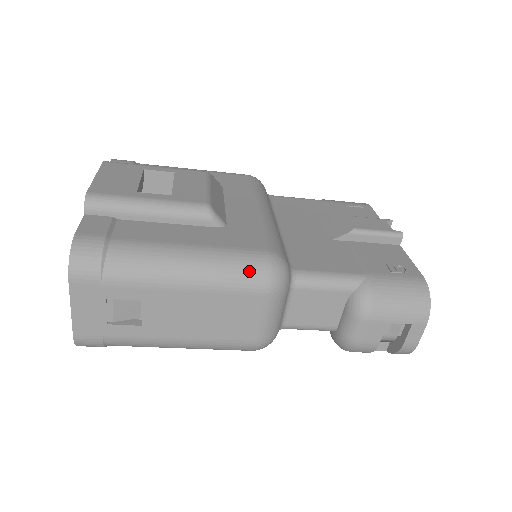
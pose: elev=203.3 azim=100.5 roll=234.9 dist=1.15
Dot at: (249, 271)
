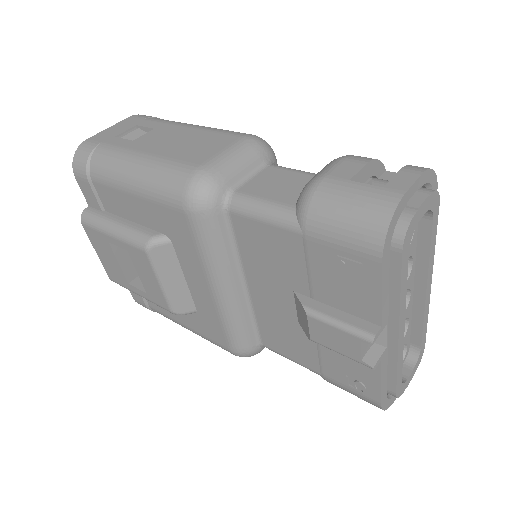
Dot at: occluded
